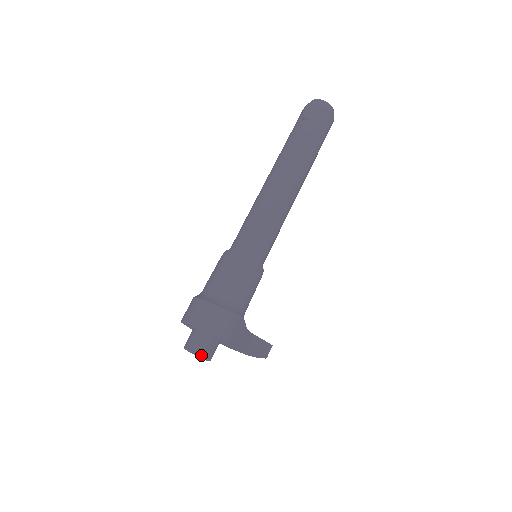
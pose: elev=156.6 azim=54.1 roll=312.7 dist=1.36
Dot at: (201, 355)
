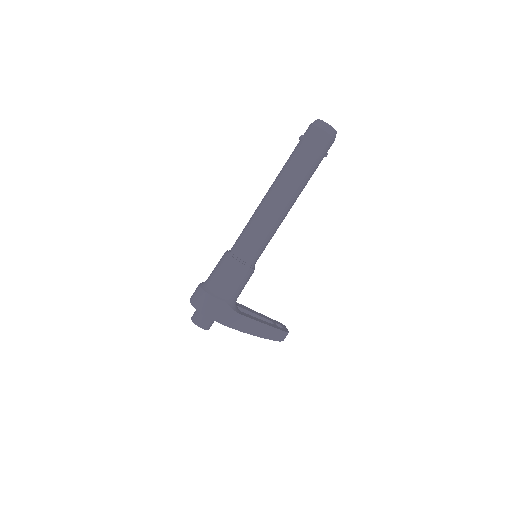
Dot at: (195, 323)
